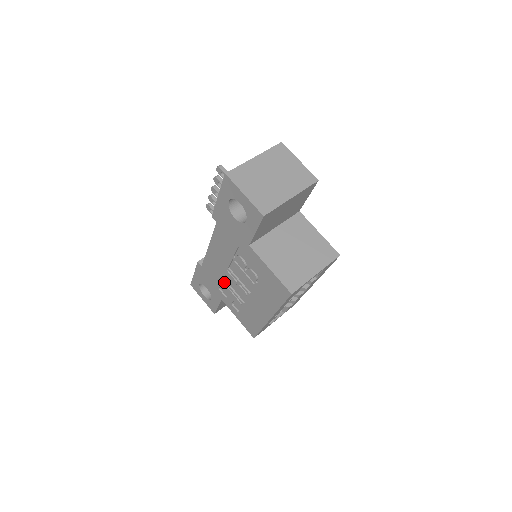
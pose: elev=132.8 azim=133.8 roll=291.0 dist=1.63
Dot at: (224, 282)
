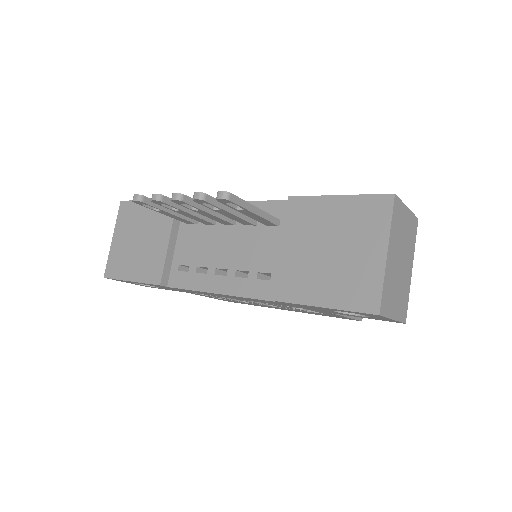
Dot at: occluded
